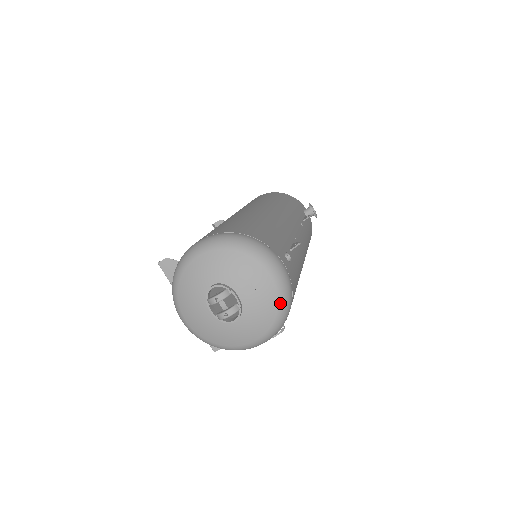
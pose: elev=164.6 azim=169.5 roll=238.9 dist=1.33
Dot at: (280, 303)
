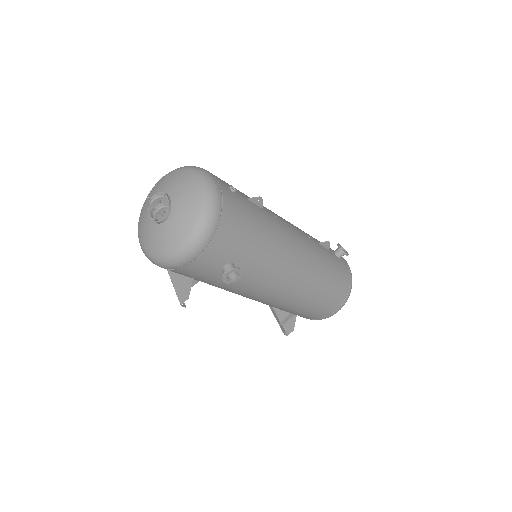
Dot at: (203, 200)
